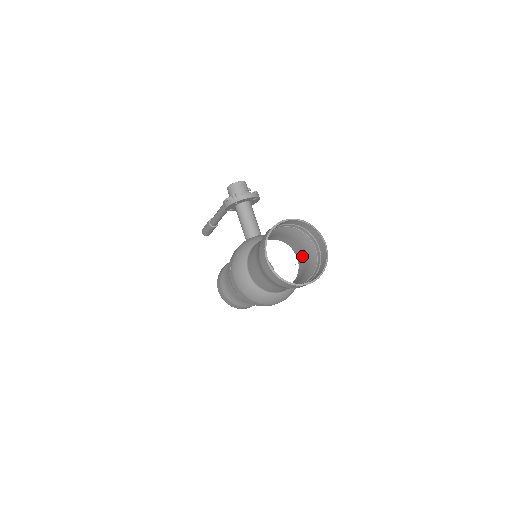
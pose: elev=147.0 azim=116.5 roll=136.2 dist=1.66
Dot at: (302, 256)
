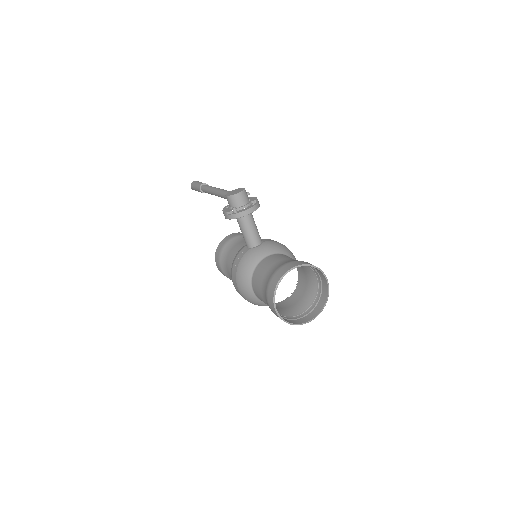
Dot at: (303, 273)
